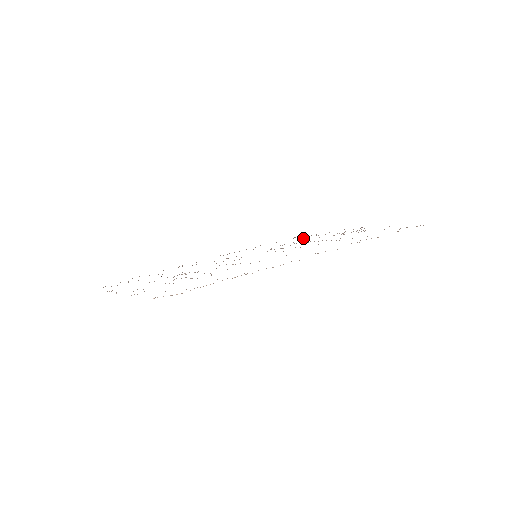
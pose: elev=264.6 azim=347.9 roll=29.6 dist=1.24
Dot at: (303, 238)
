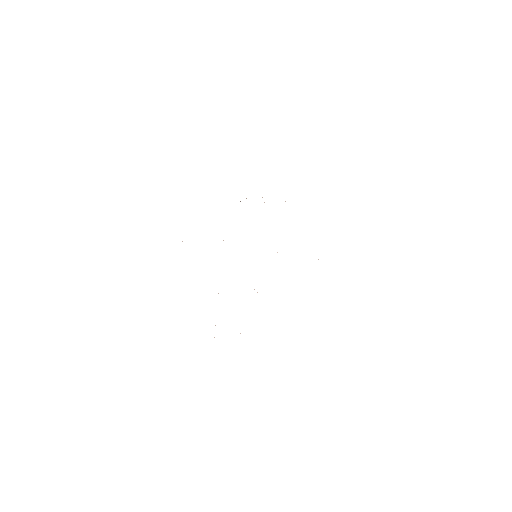
Dot at: occluded
